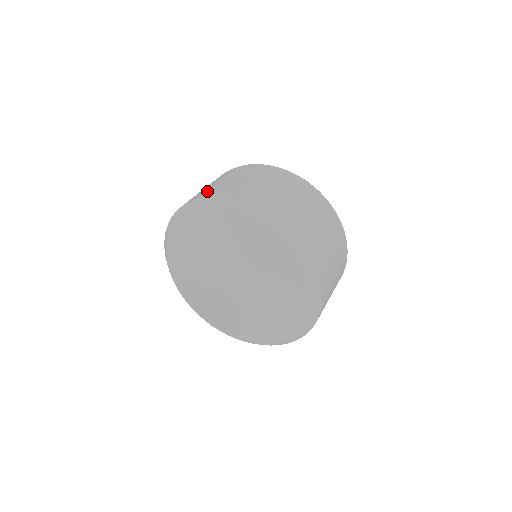
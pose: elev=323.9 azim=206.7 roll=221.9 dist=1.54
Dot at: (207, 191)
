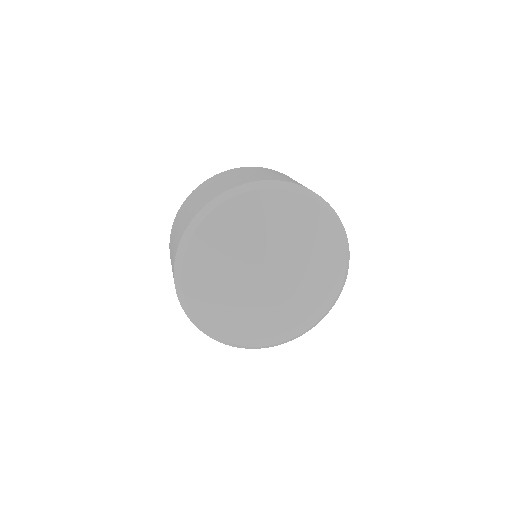
Dot at: (182, 227)
